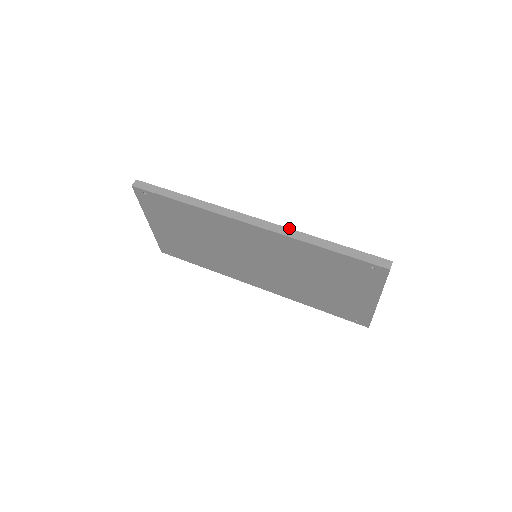
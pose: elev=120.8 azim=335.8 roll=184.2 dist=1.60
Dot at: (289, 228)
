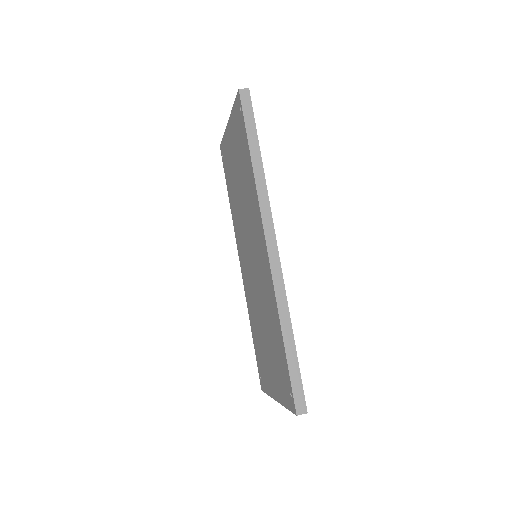
Dot at: occluded
